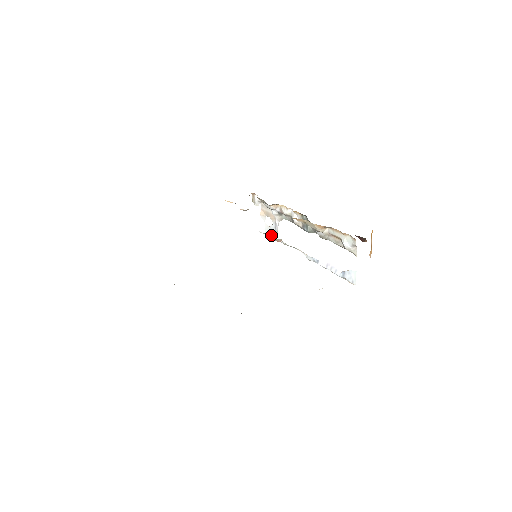
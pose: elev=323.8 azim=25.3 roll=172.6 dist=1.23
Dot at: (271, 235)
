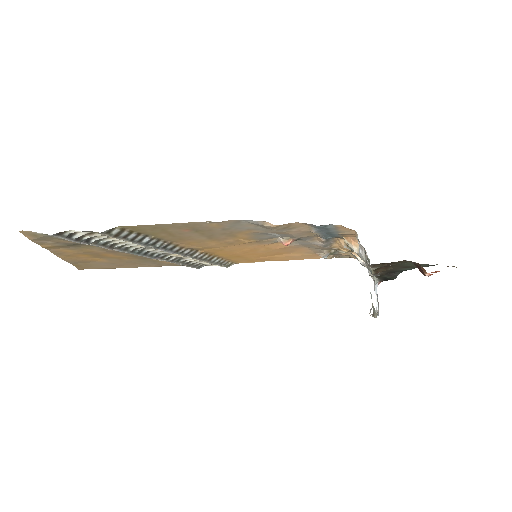
Dot at: occluded
